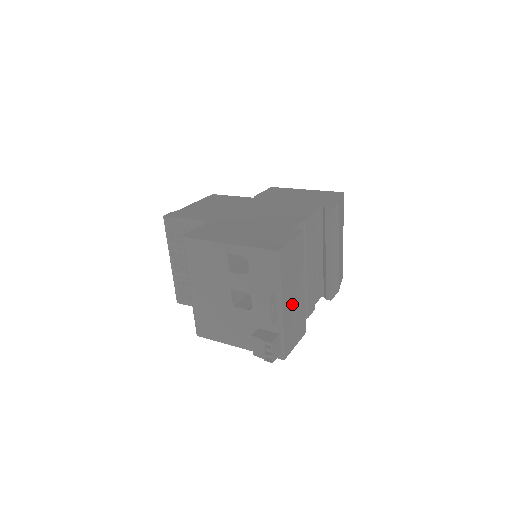
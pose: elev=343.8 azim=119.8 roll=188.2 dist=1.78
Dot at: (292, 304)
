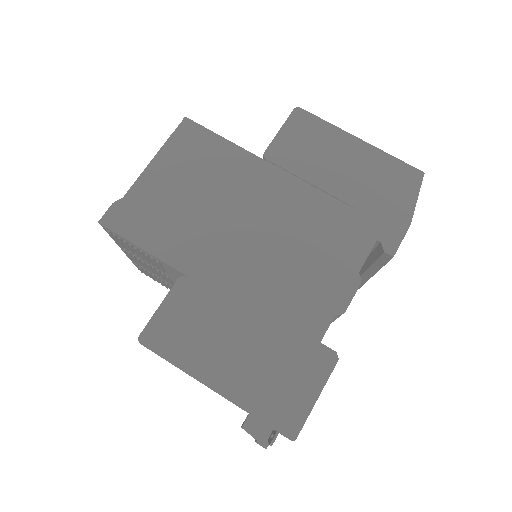
Dot at: occluded
